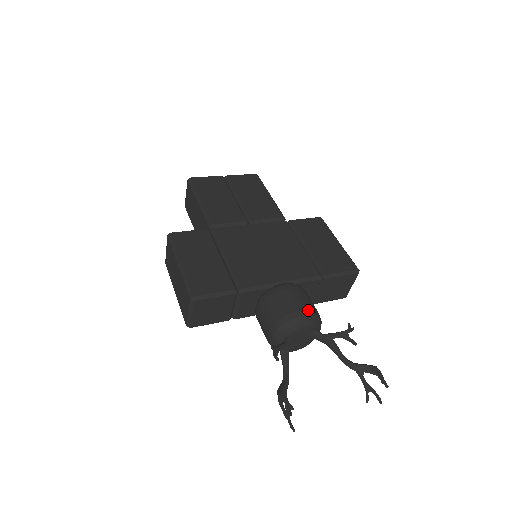
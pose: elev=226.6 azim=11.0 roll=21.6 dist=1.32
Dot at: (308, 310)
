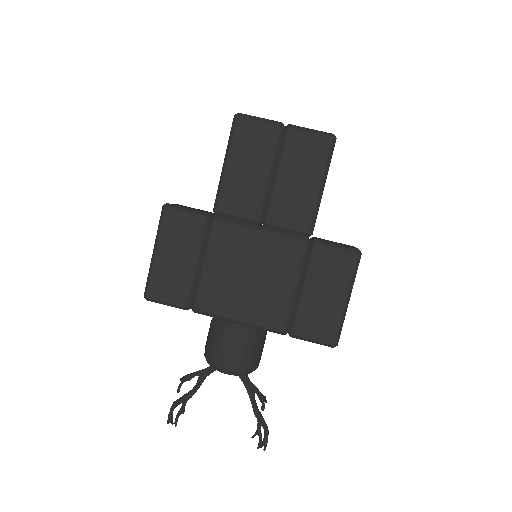
Dot at: (236, 366)
